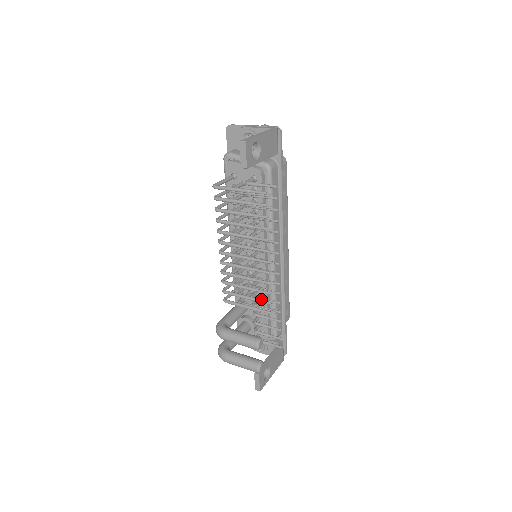
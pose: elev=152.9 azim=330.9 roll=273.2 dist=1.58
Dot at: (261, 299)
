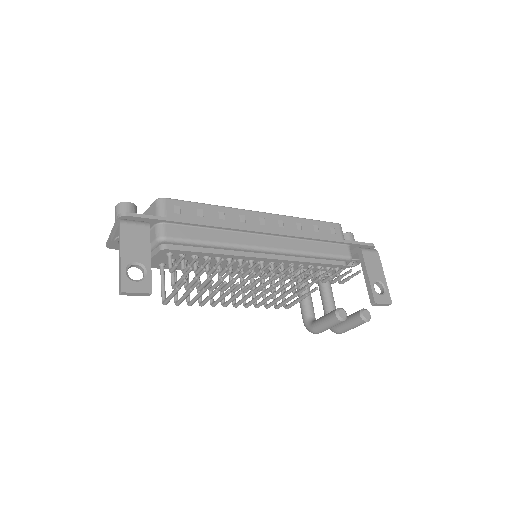
Dot at: (300, 284)
